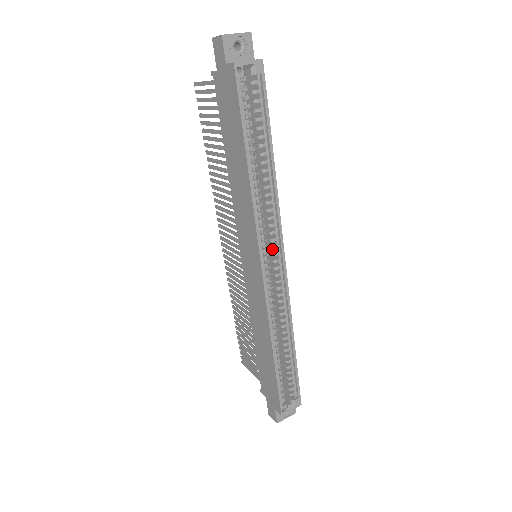
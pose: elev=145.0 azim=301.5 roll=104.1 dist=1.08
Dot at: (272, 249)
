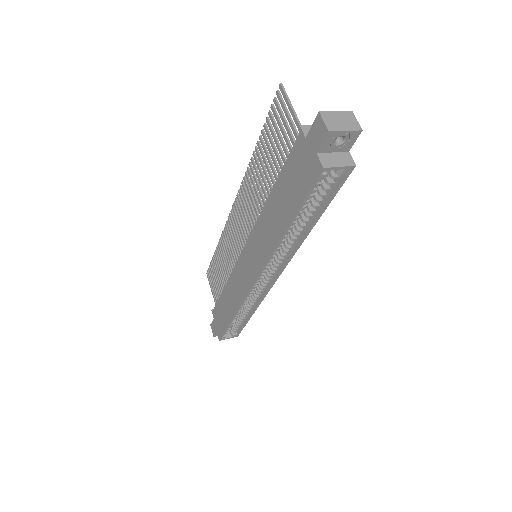
Dot at: occluded
